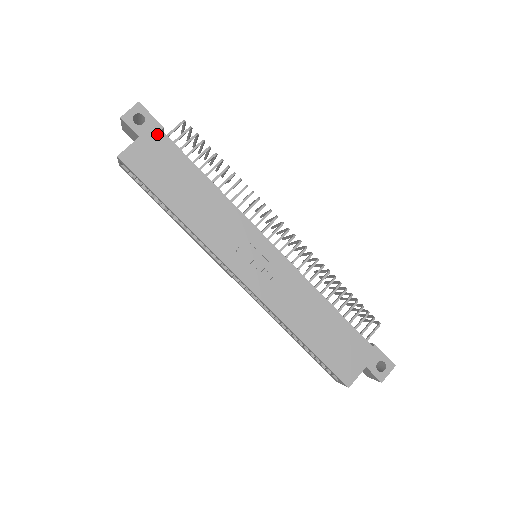
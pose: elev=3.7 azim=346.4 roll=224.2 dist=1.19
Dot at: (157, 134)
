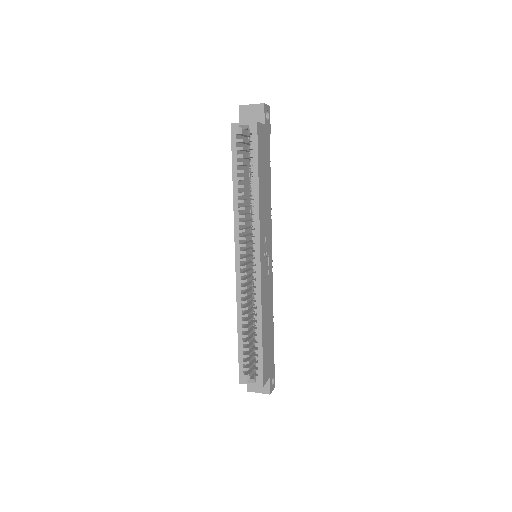
Dot at: (268, 133)
